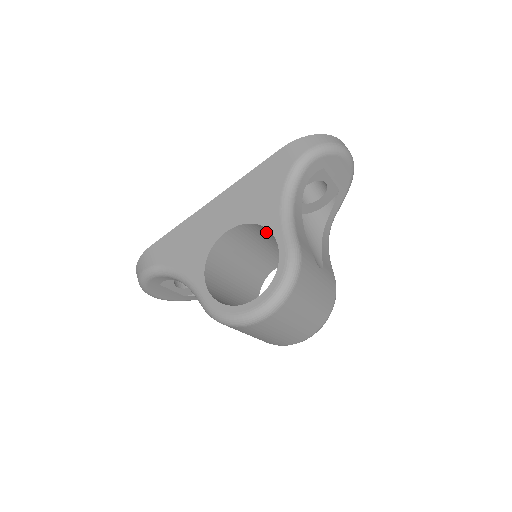
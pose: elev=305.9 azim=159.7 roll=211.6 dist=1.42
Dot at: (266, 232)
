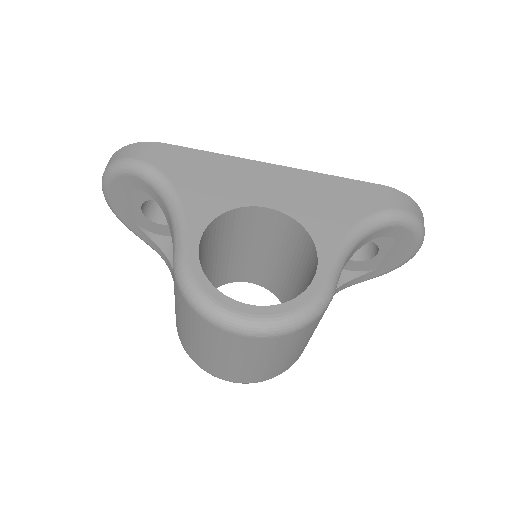
Dot at: (301, 245)
